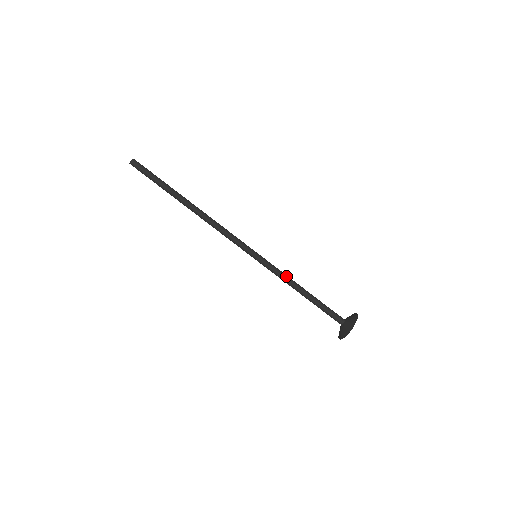
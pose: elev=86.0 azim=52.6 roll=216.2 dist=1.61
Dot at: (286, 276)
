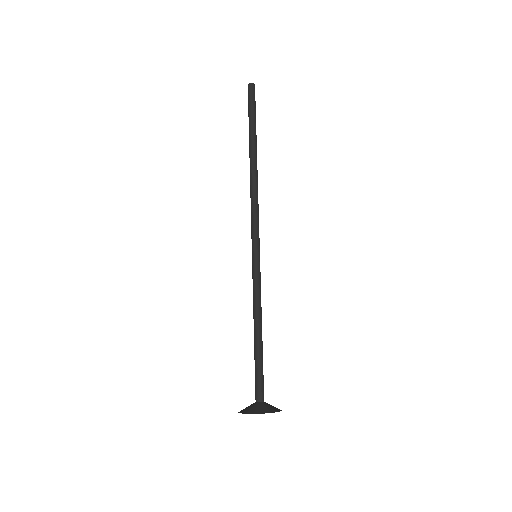
Dot at: (260, 300)
